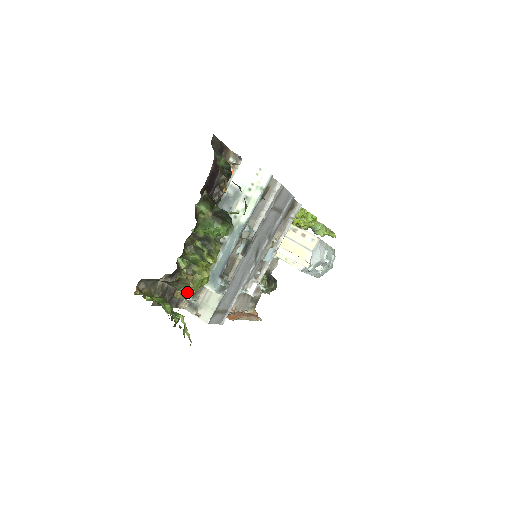
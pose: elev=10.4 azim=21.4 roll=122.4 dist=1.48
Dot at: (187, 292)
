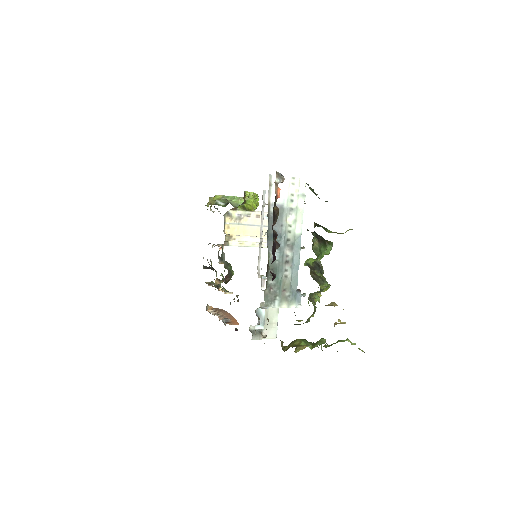
Dot at: (338, 319)
